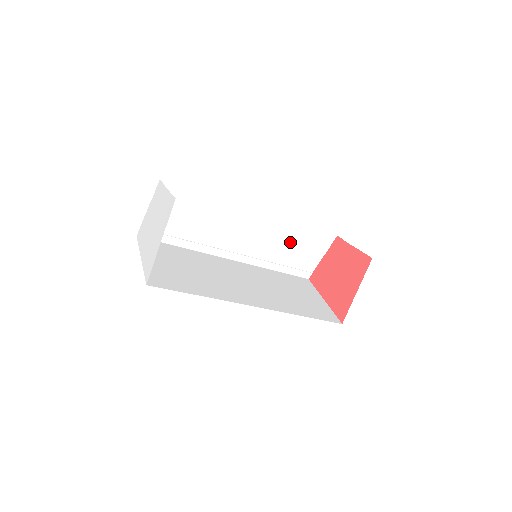
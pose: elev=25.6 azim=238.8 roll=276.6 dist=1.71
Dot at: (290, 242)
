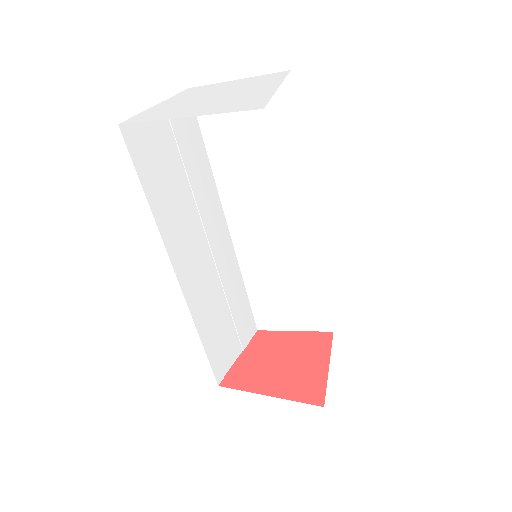
Dot at: (229, 304)
